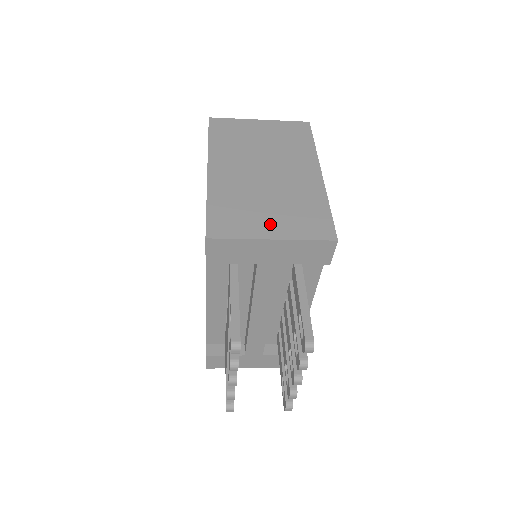
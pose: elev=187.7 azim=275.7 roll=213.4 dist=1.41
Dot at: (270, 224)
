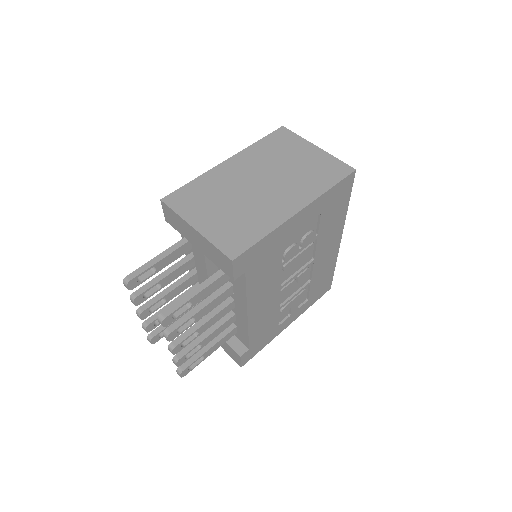
Dot at: (208, 218)
